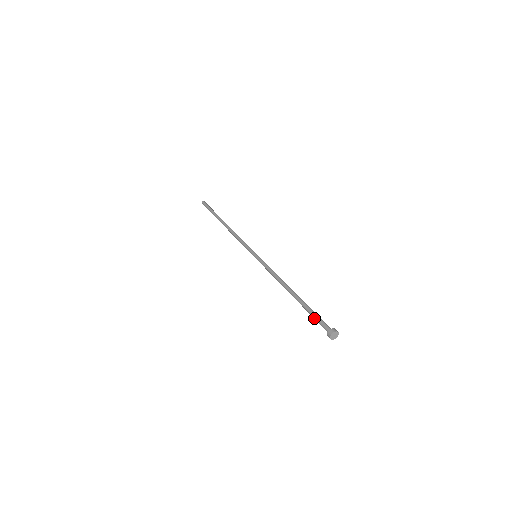
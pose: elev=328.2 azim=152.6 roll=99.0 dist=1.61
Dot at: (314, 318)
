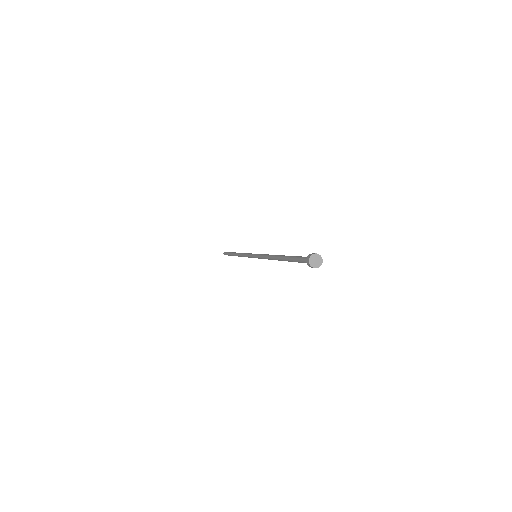
Dot at: (297, 258)
